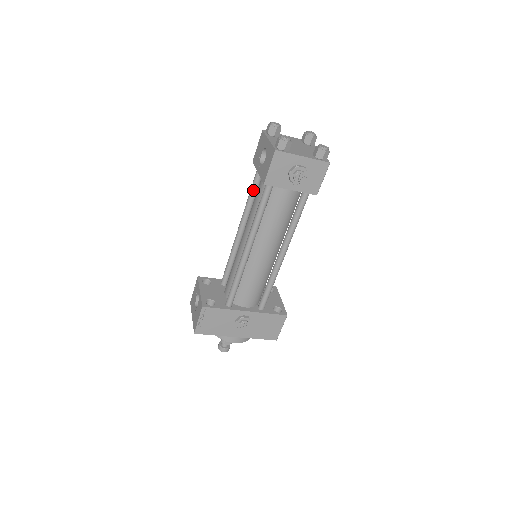
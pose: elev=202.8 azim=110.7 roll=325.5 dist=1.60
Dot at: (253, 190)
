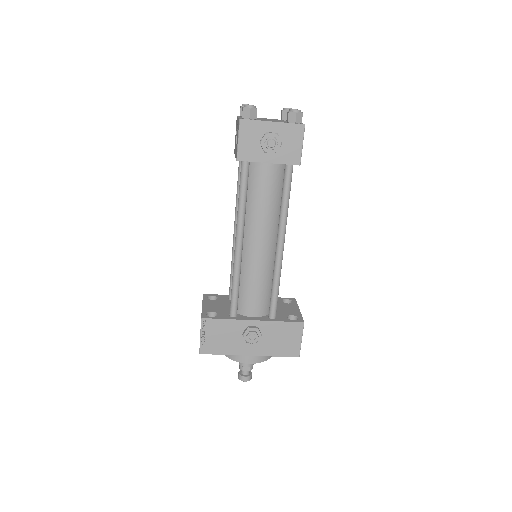
Dot at: (239, 182)
